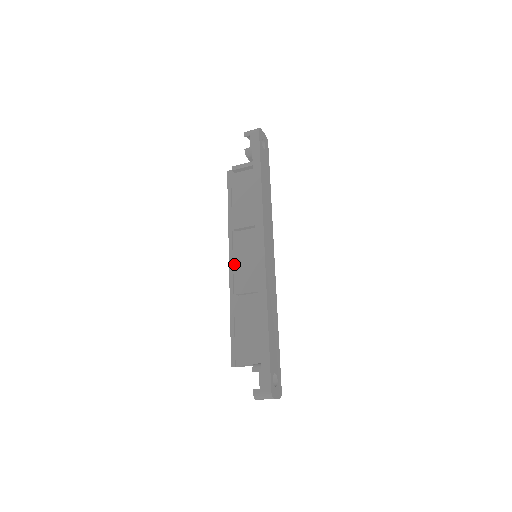
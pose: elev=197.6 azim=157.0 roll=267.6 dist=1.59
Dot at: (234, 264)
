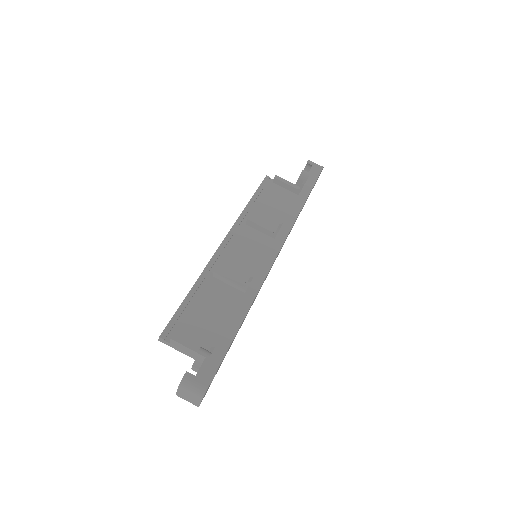
Dot at: (226, 247)
